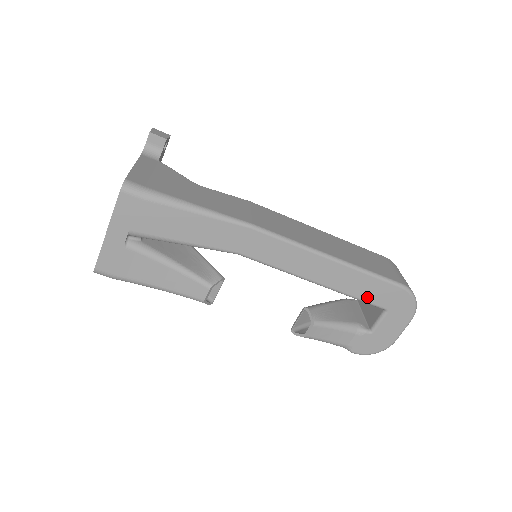
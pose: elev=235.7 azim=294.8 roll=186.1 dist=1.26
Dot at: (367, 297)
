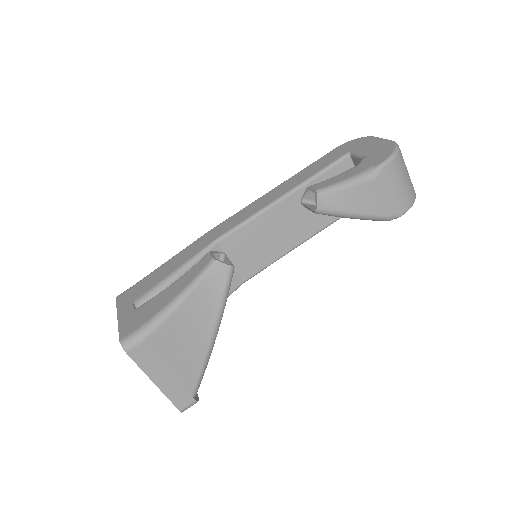
Dot at: (325, 165)
